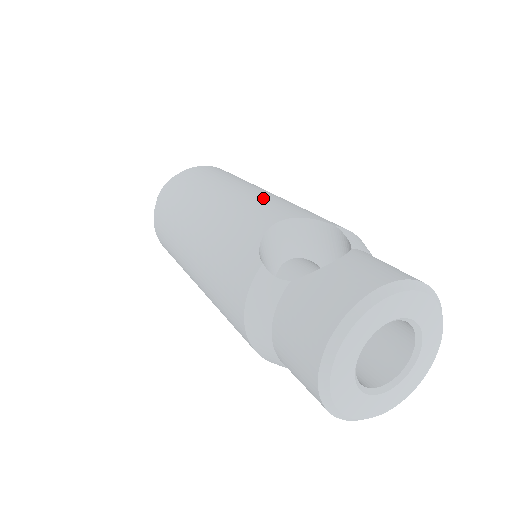
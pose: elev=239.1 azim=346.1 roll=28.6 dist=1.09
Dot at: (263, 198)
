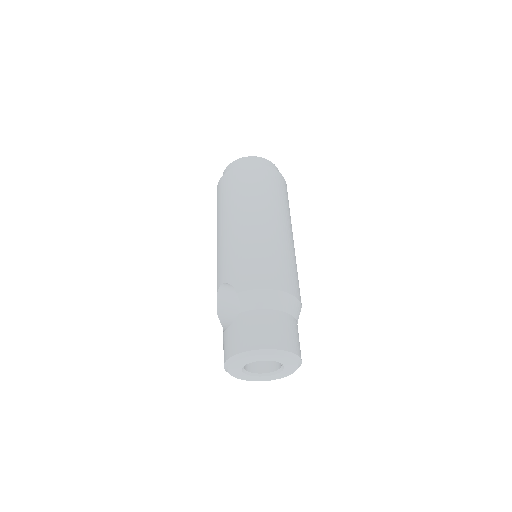
Dot at: (226, 248)
